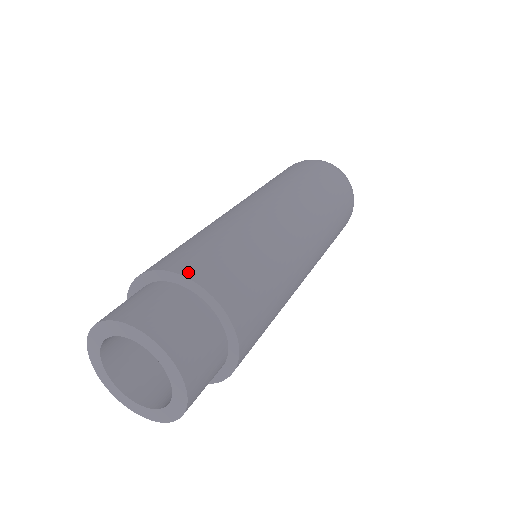
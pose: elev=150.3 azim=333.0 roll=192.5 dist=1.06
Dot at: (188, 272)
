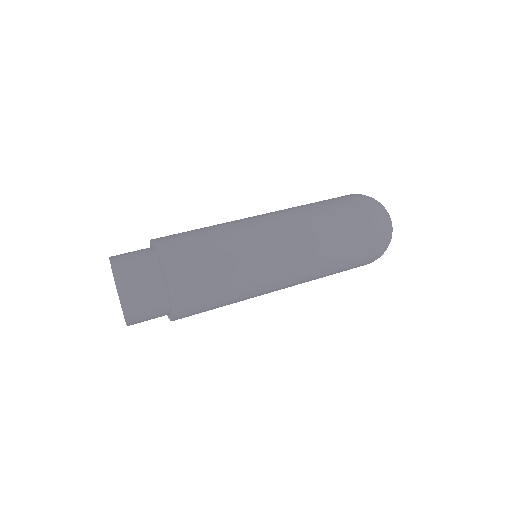
Dot at: occluded
